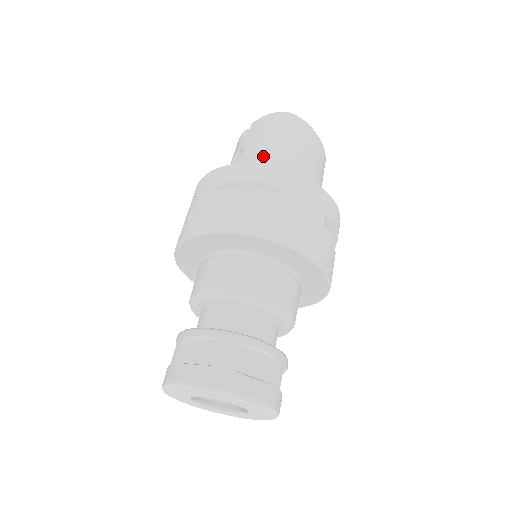
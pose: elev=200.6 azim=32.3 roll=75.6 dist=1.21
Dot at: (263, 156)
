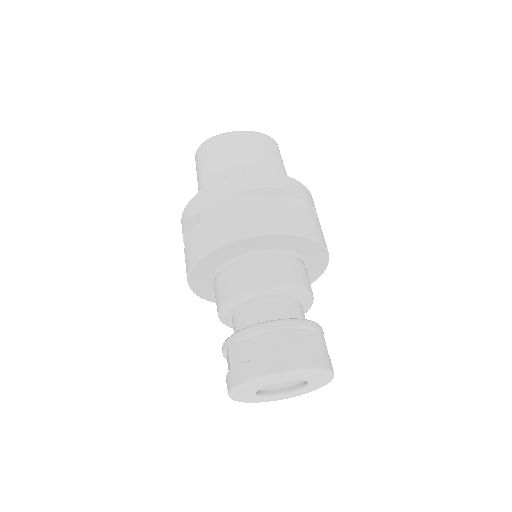
Dot at: occluded
